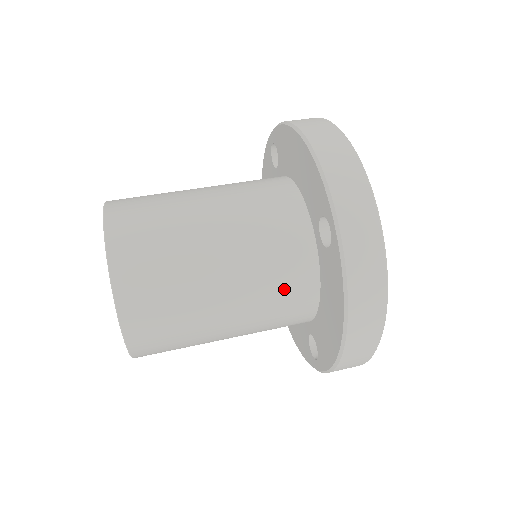
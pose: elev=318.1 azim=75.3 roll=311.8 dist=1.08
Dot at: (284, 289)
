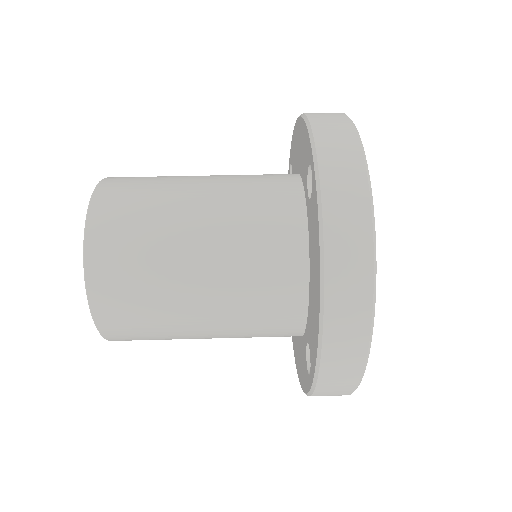
Dot at: (266, 253)
